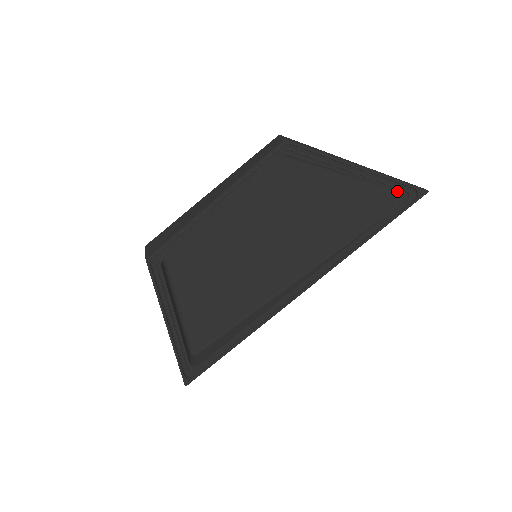
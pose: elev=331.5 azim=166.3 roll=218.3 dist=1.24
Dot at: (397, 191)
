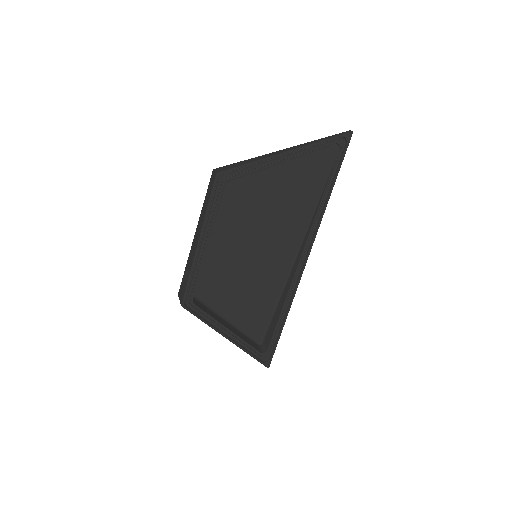
Dot at: (327, 148)
